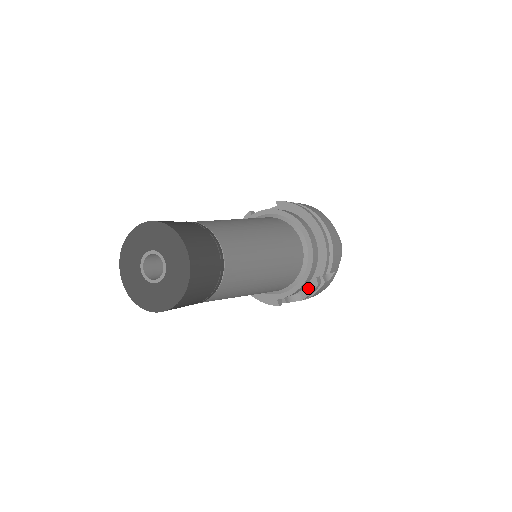
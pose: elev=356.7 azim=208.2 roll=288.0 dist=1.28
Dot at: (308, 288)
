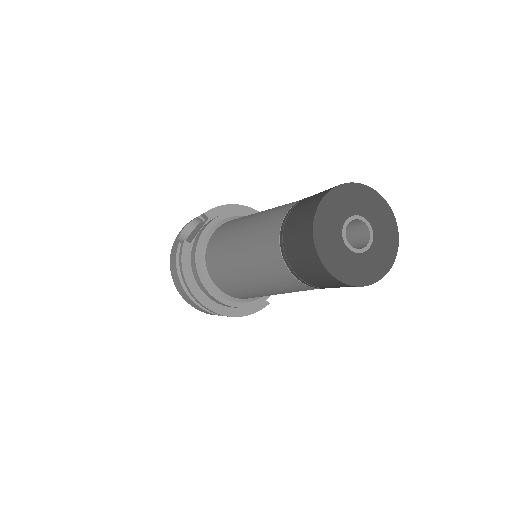
Dot at: occluded
